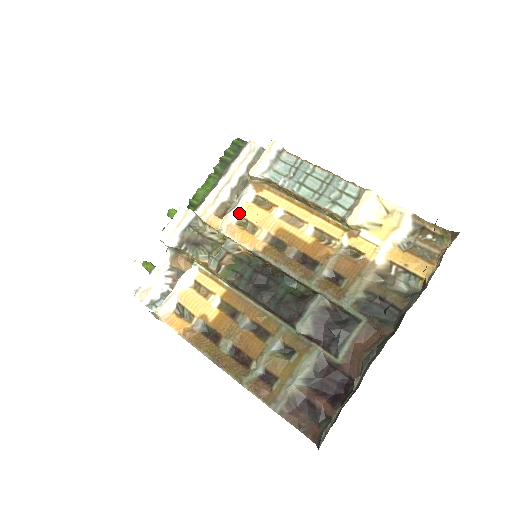
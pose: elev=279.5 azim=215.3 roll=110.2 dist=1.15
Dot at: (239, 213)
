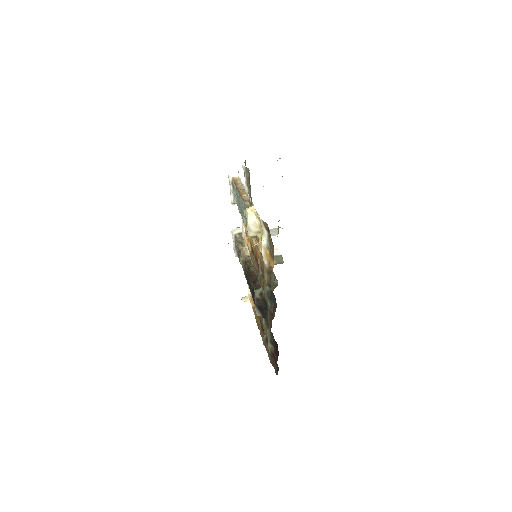
Dot at: (244, 228)
